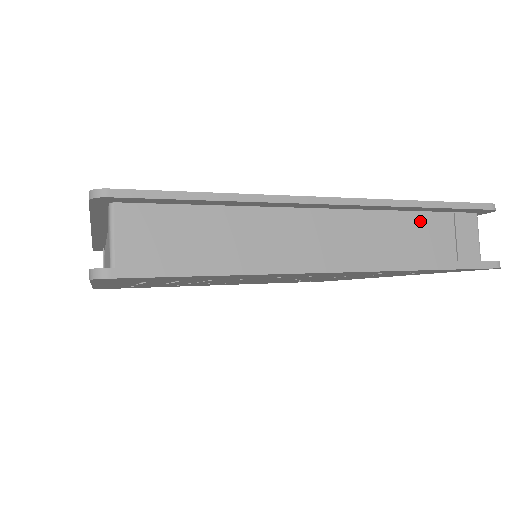
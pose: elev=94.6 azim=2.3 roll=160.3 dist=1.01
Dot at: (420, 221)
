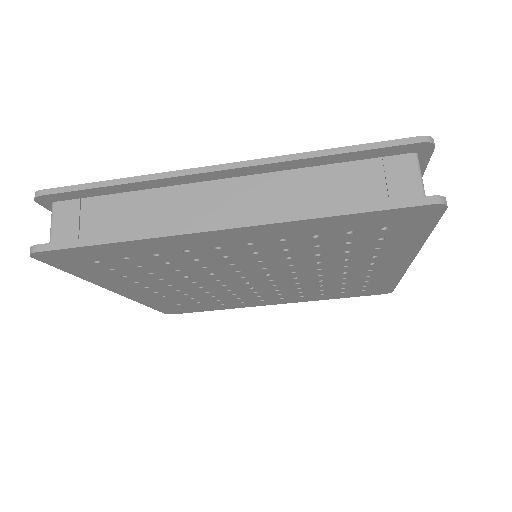
Dot at: (337, 173)
